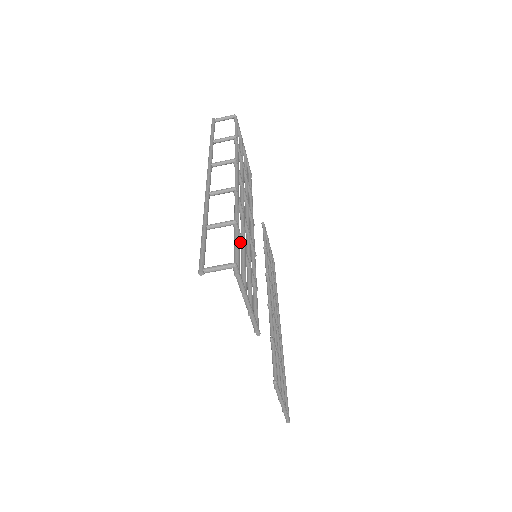
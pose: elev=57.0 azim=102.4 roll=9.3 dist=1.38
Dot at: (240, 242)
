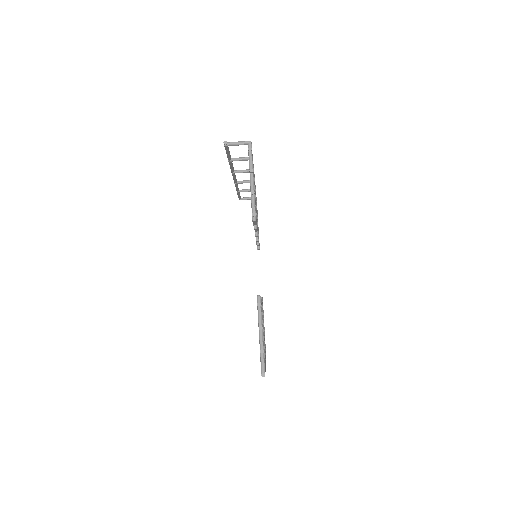
Dot at: occluded
